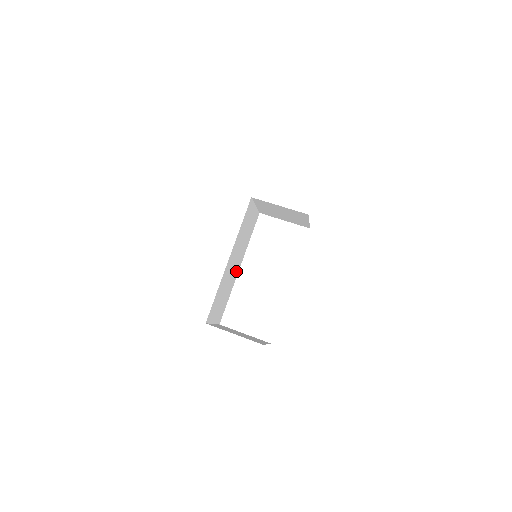
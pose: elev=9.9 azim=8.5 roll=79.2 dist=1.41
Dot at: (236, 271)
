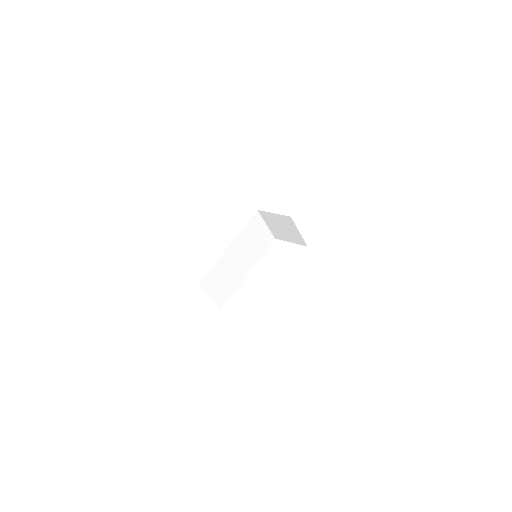
Dot at: (243, 272)
